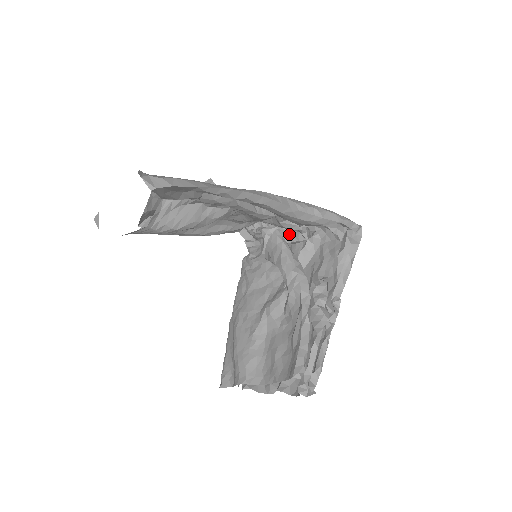
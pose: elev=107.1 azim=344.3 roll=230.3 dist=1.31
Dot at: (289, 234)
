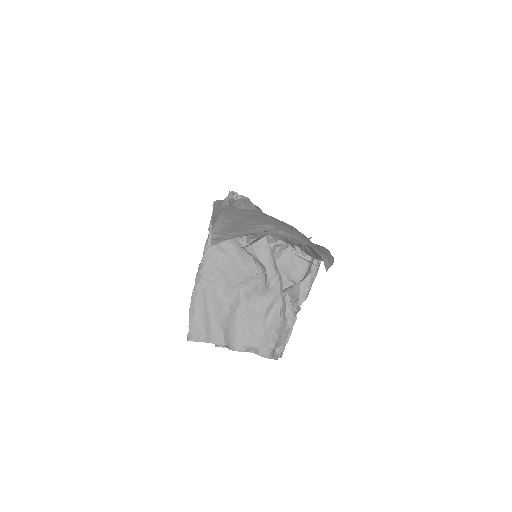
Dot at: (270, 238)
